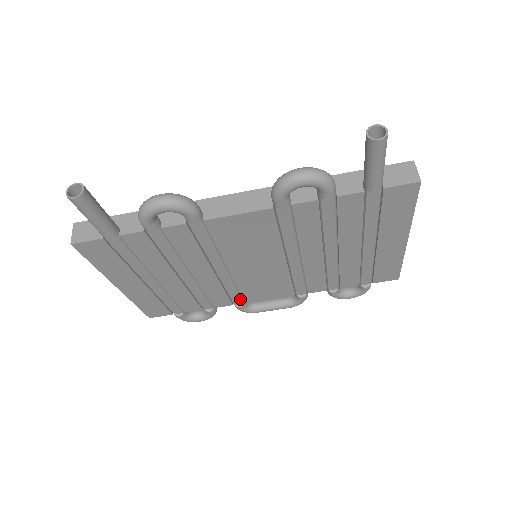
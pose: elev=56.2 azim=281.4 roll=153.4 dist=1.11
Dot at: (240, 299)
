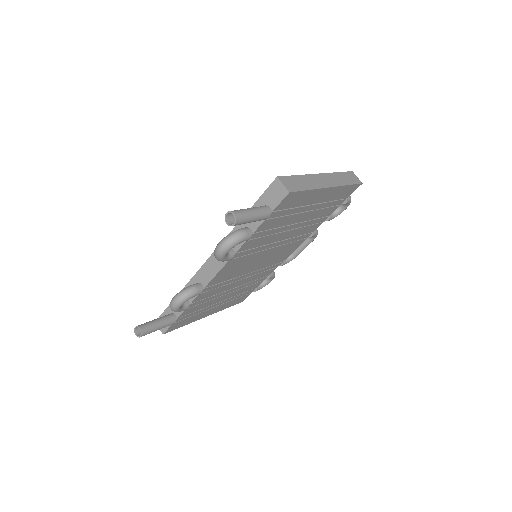
Dot at: (277, 264)
